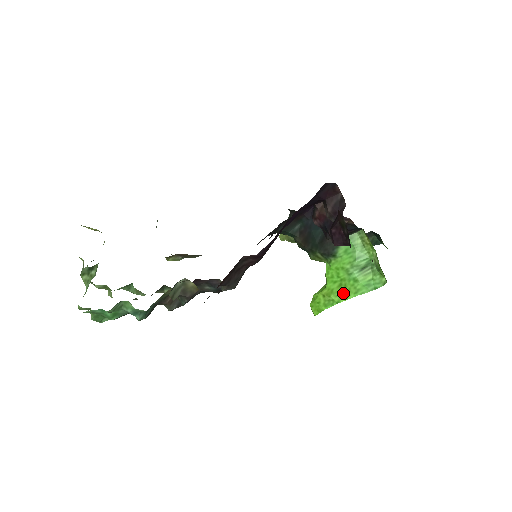
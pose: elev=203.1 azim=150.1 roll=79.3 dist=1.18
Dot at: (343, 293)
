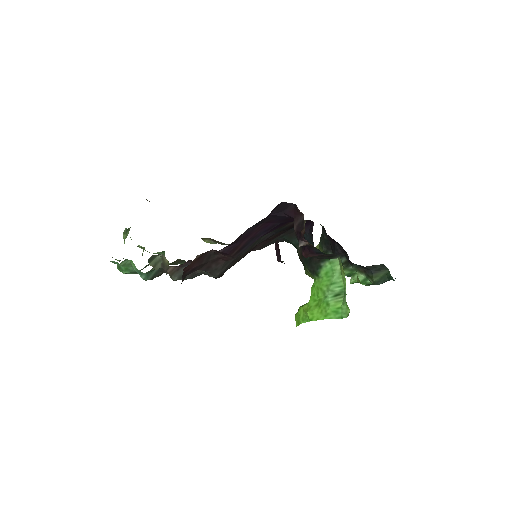
Dot at: (317, 313)
